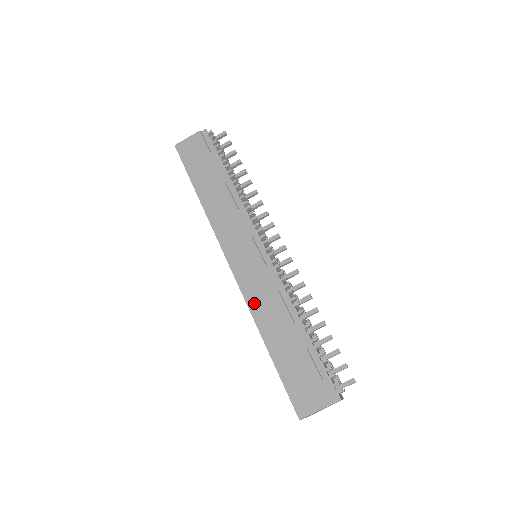
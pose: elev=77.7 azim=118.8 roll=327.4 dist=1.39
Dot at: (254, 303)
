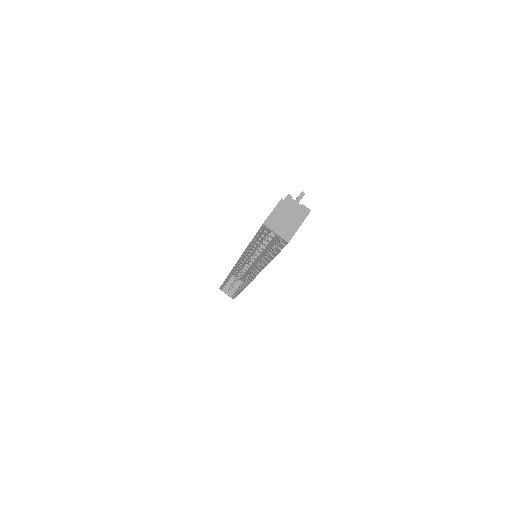
Dot at: occluded
